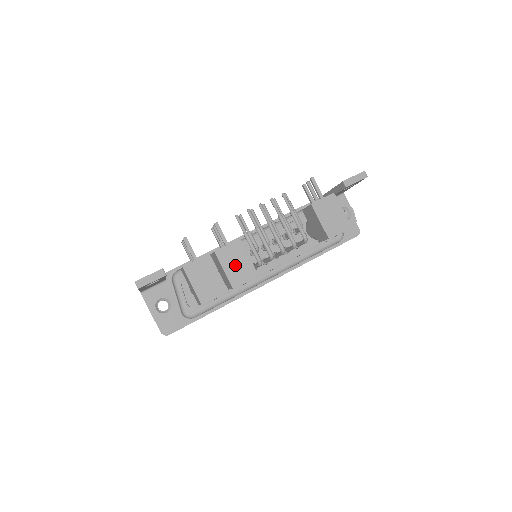
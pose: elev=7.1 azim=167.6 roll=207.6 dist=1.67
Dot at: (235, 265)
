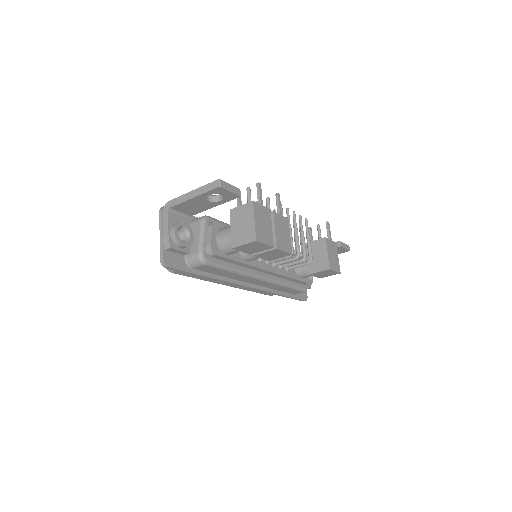
Dot at: (282, 233)
